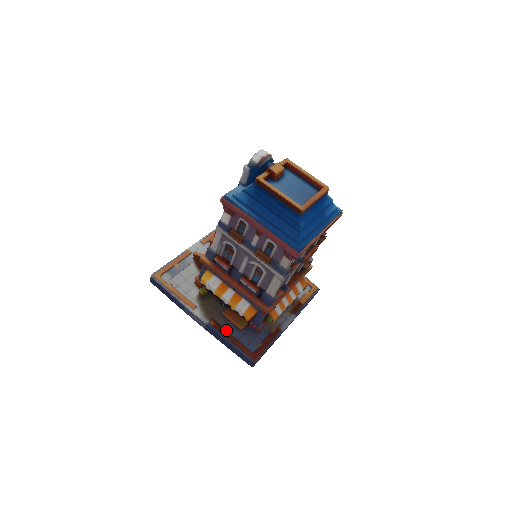
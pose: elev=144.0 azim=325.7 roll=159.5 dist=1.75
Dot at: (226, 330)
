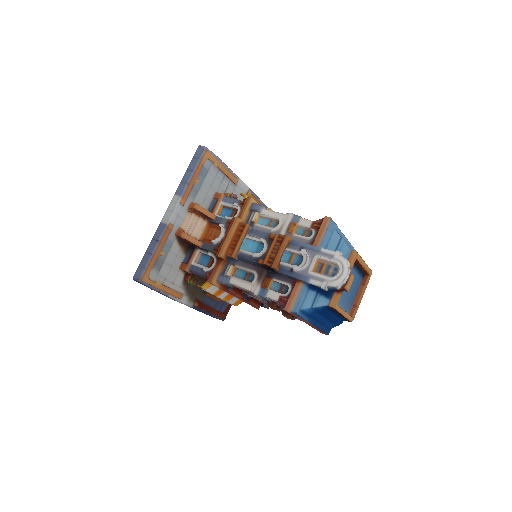
Dot at: (206, 304)
